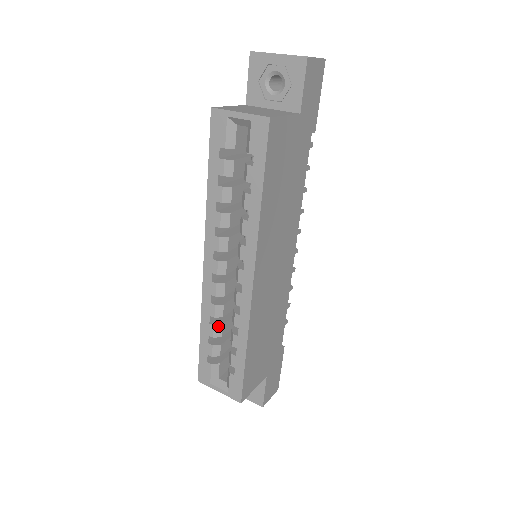
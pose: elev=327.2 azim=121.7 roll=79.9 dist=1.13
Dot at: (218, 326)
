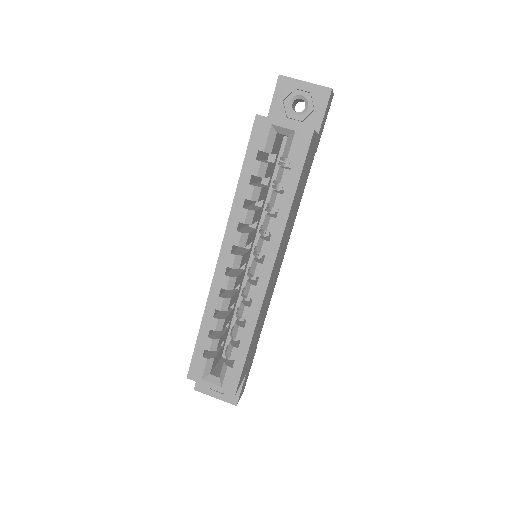
Dot at: (221, 320)
